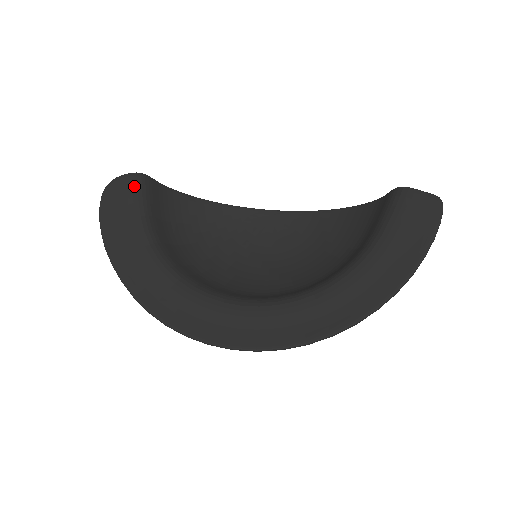
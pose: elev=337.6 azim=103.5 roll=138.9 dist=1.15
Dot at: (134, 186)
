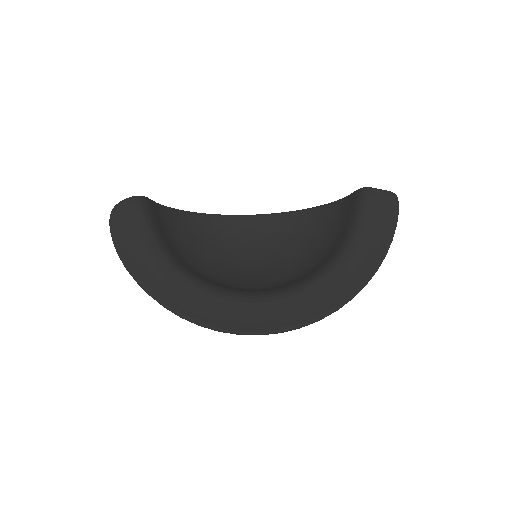
Dot at: (139, 208)
